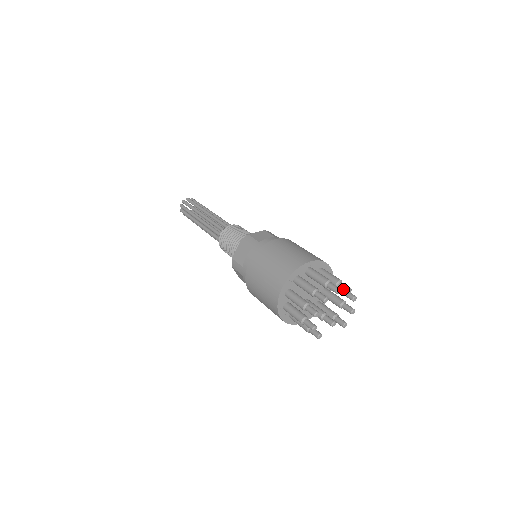
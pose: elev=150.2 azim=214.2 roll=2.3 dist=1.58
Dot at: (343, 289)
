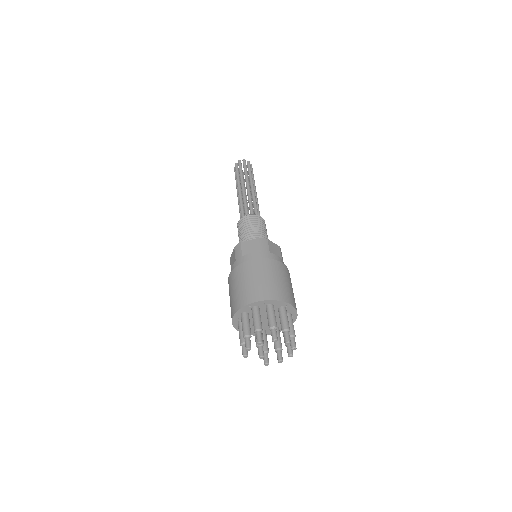
Dot at: (291, 343)
